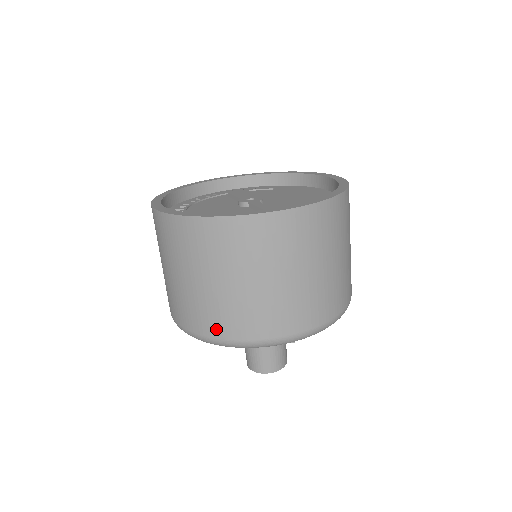
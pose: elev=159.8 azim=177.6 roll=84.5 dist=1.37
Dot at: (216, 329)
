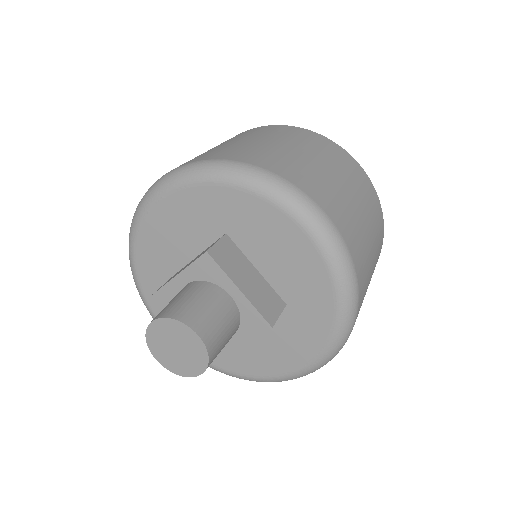
Dot at: (292, 175)
